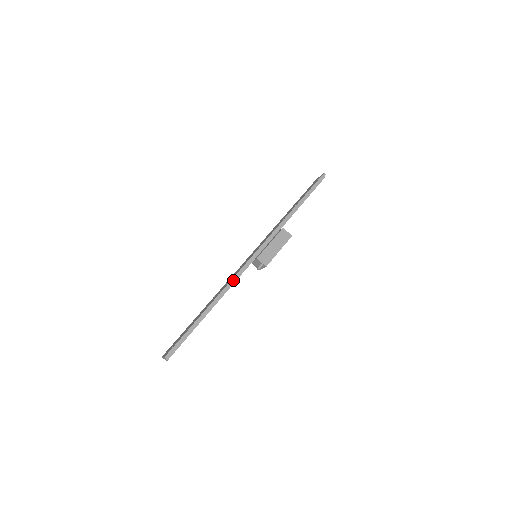
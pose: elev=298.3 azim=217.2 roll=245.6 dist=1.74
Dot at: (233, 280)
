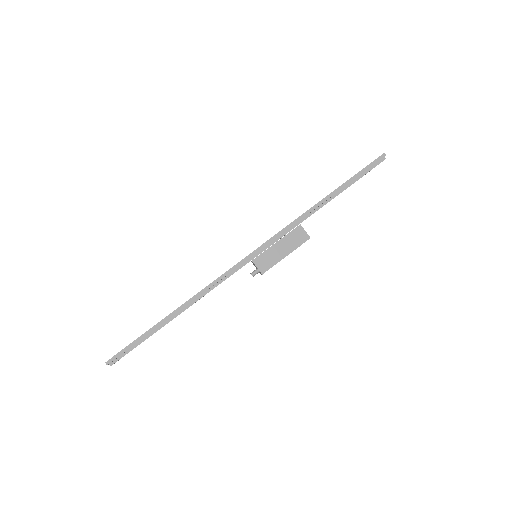
Dot at: (212, 284)
